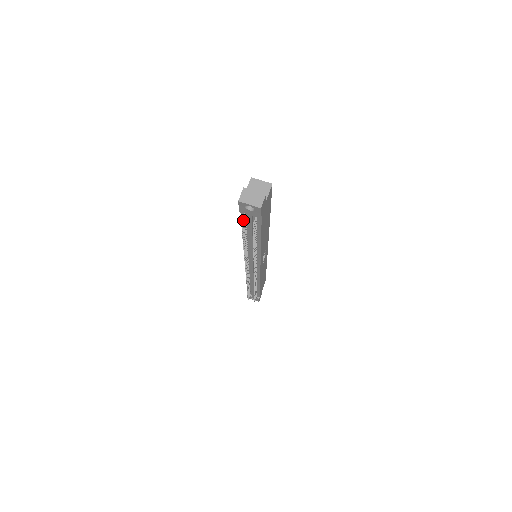
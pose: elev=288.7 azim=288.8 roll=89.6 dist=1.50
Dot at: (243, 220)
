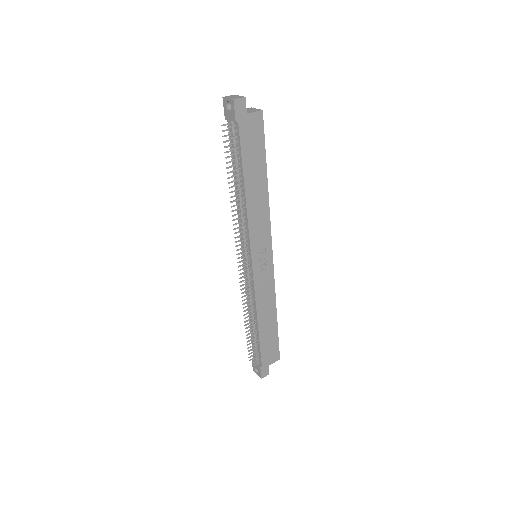
Dot at: (226, 130)
